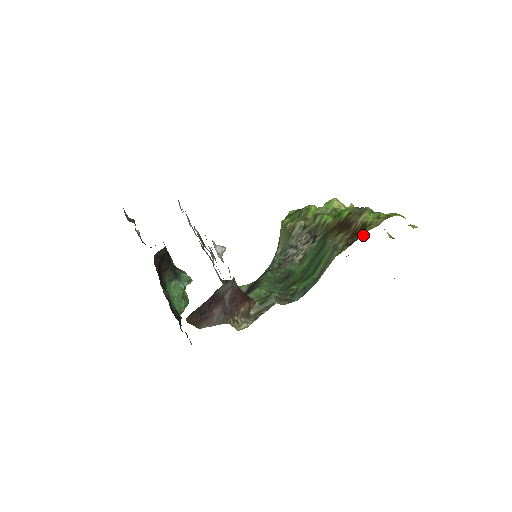
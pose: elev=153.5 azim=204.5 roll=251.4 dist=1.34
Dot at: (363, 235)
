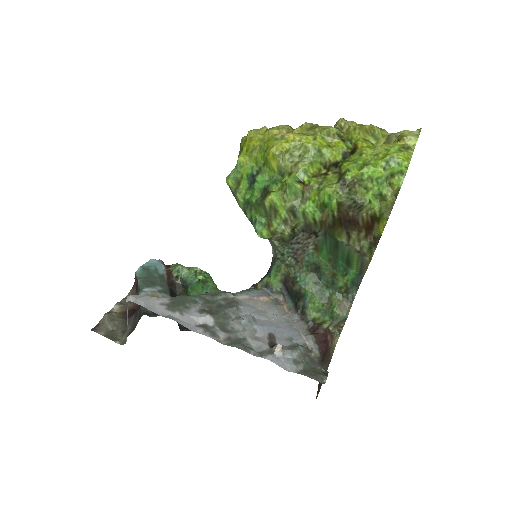
Dot at: occluded
